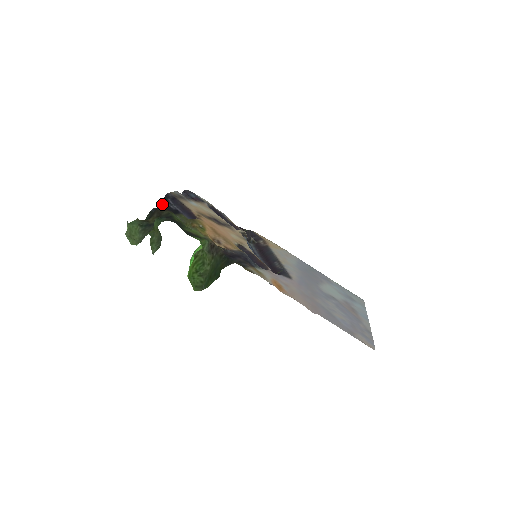
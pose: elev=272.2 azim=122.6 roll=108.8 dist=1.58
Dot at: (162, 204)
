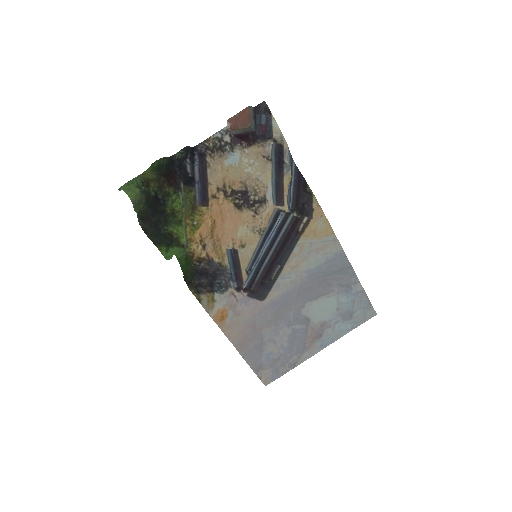
Dot at: (187, 153)
